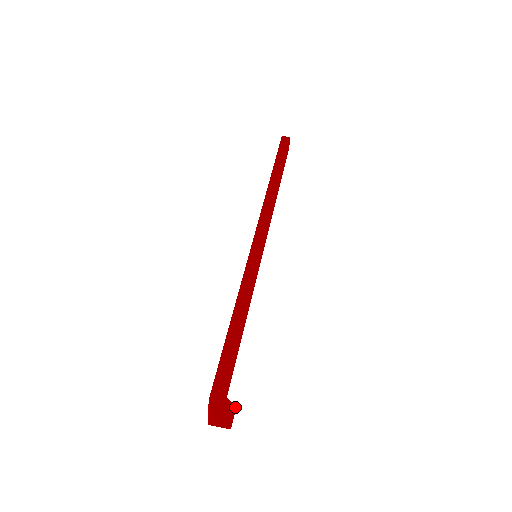
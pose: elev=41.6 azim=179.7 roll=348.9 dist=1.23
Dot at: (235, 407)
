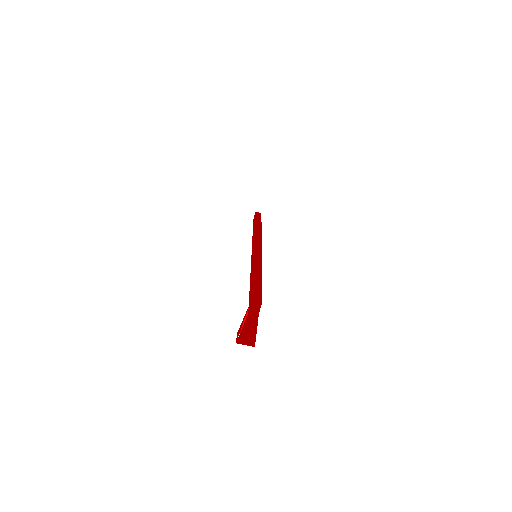
Dot at: occluded
